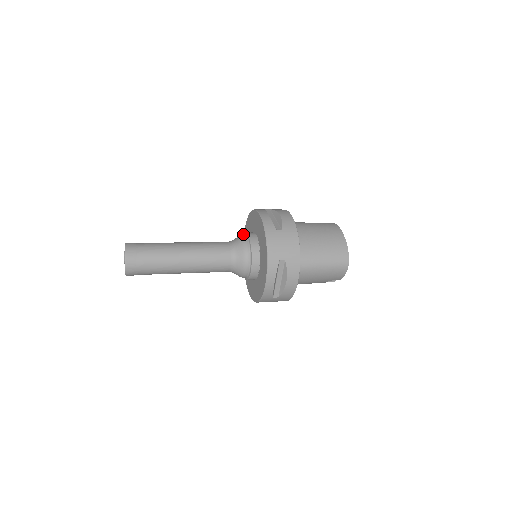
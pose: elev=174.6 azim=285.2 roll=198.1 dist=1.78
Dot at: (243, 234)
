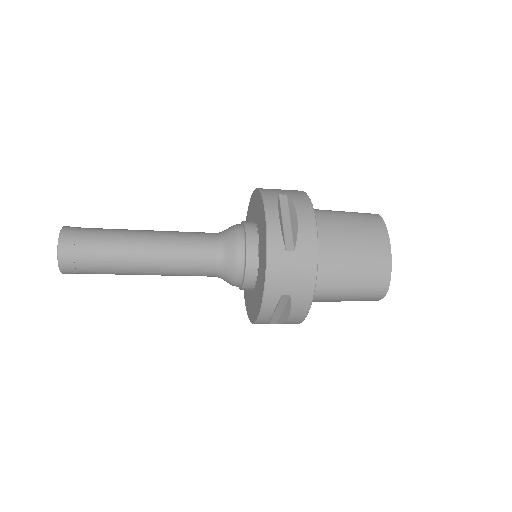
Dot at: (242, 221)
